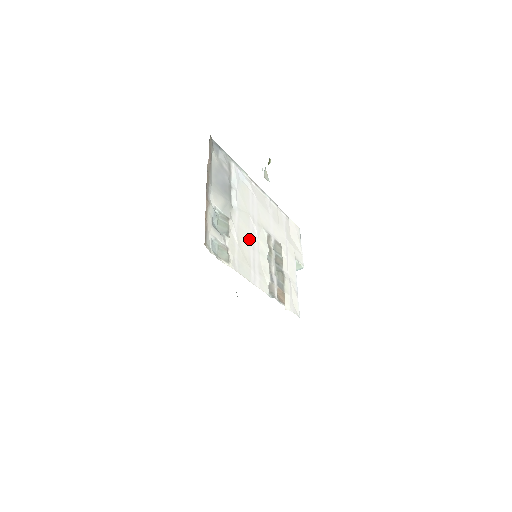
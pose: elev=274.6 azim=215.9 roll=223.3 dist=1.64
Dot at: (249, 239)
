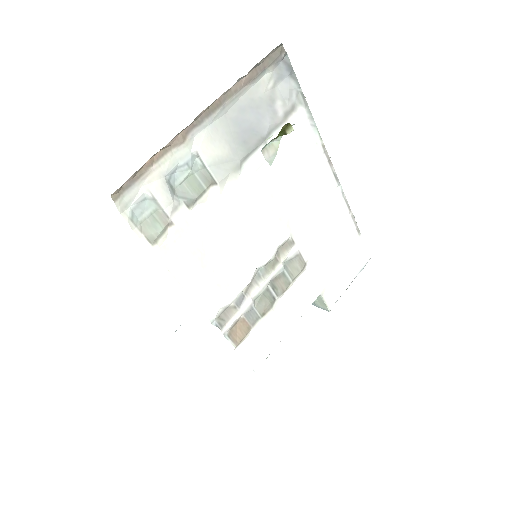
Dot at: (239, 229)
